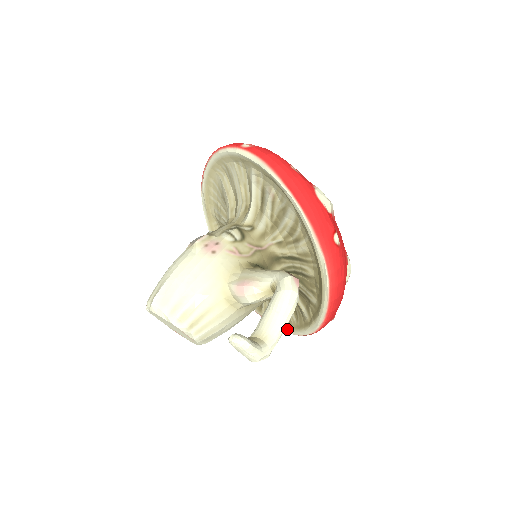
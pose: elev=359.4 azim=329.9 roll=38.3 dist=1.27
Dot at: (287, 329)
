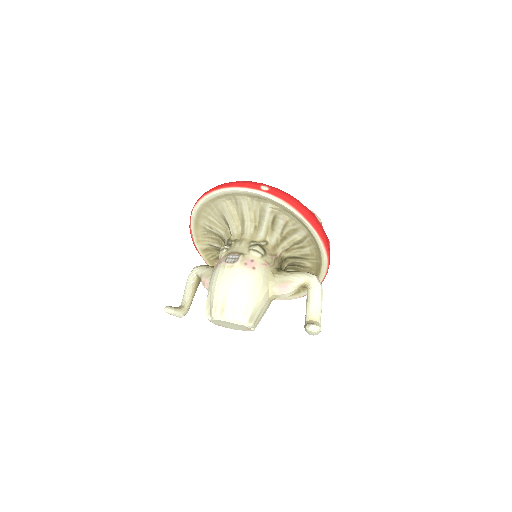
Dot at: occluded
